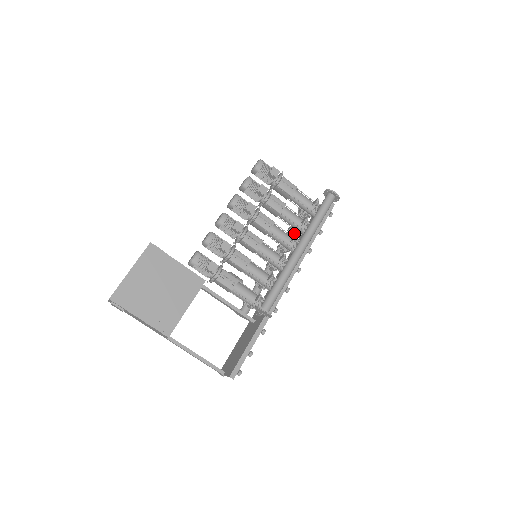
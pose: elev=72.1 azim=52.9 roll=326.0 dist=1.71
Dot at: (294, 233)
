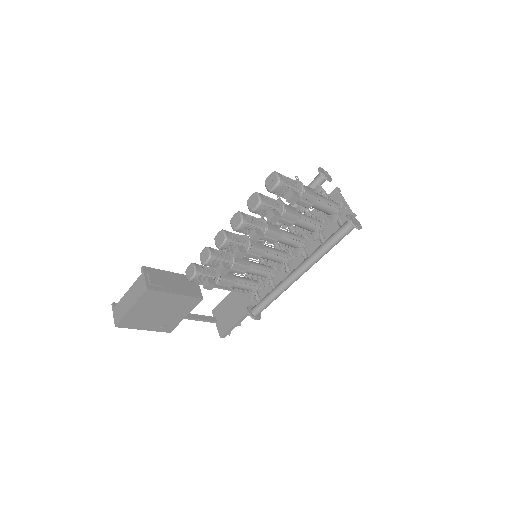
Dot at: (304, 212)
